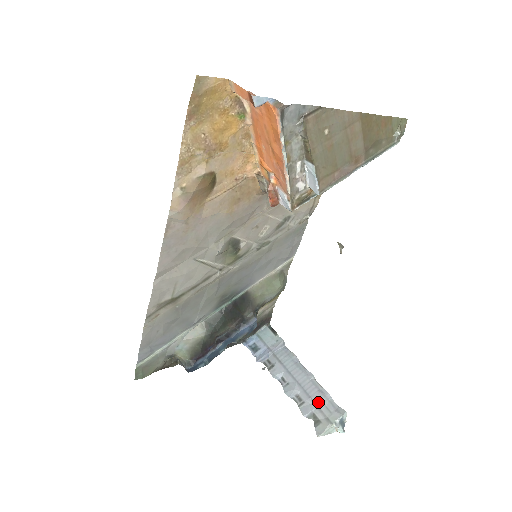
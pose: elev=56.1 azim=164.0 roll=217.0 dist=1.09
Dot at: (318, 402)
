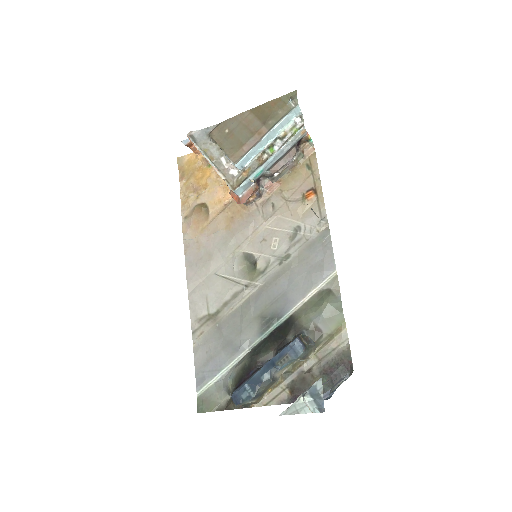
Dot at: occluded
